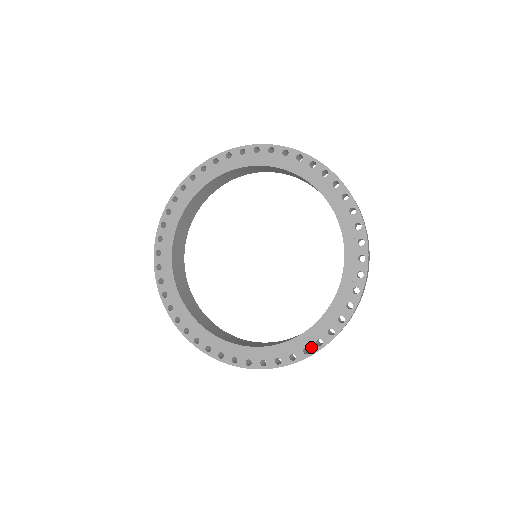
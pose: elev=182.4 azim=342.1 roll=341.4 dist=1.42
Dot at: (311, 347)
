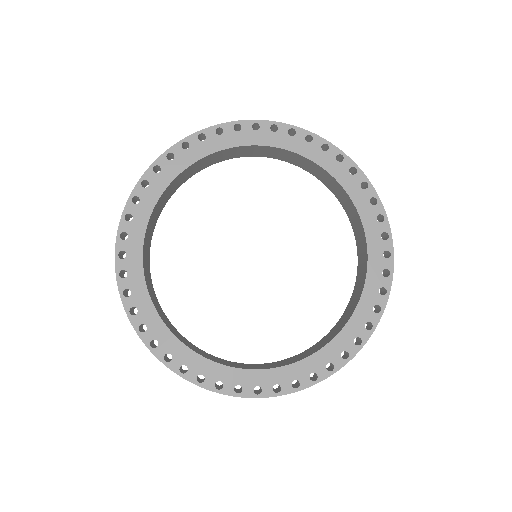
Dot at: (265, 389)
